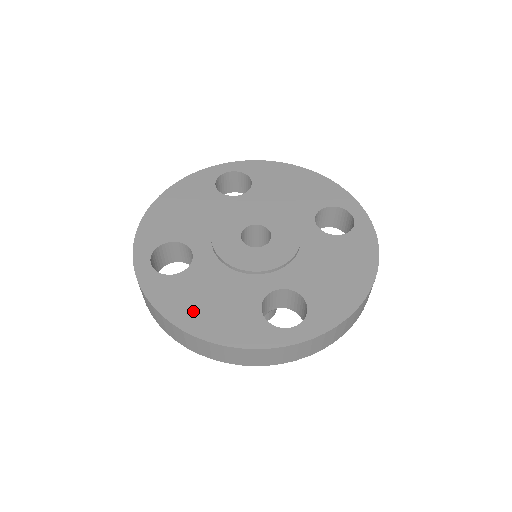
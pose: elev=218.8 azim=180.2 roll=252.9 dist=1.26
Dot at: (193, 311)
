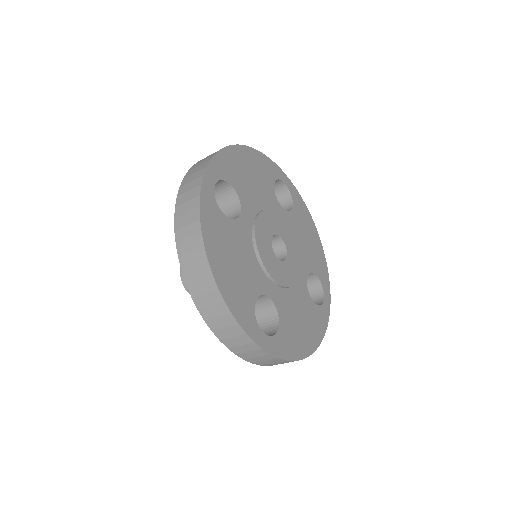
Dot at: (221, 254)
